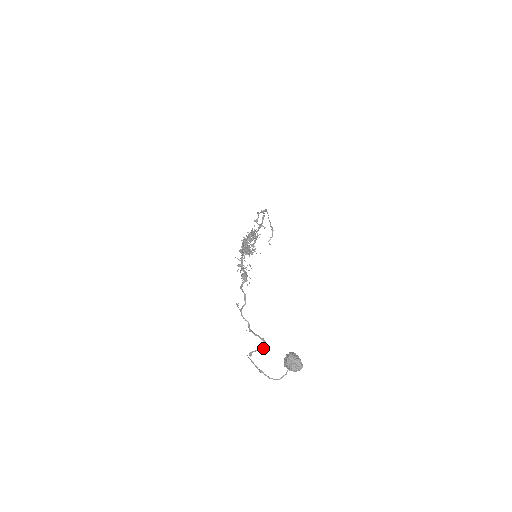
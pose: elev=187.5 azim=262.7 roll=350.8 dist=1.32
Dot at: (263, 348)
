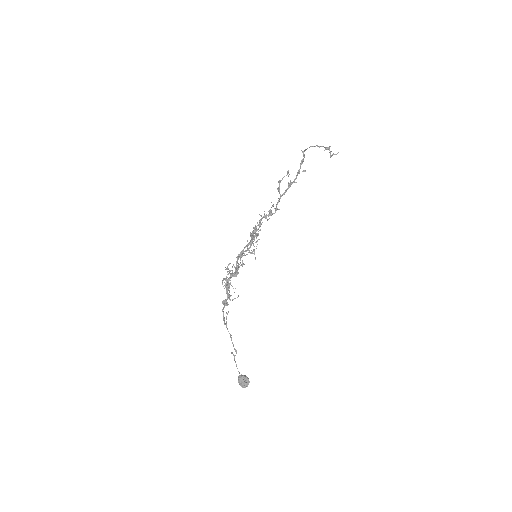
Dot at: occluded
